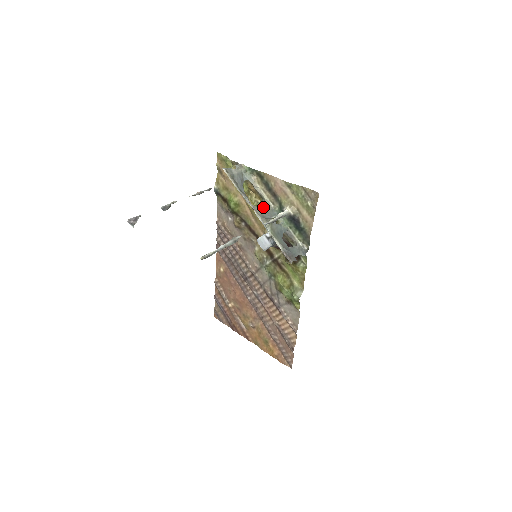
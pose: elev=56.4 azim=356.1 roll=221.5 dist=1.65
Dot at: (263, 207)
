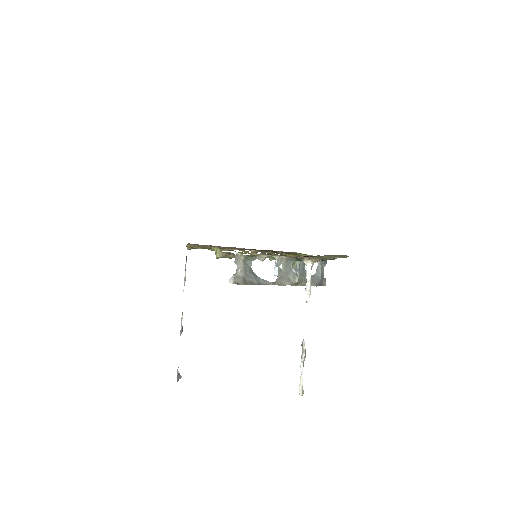
Dot at: (280, 269)
